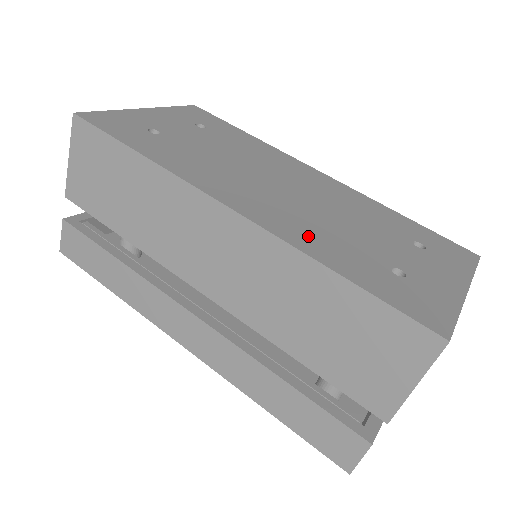
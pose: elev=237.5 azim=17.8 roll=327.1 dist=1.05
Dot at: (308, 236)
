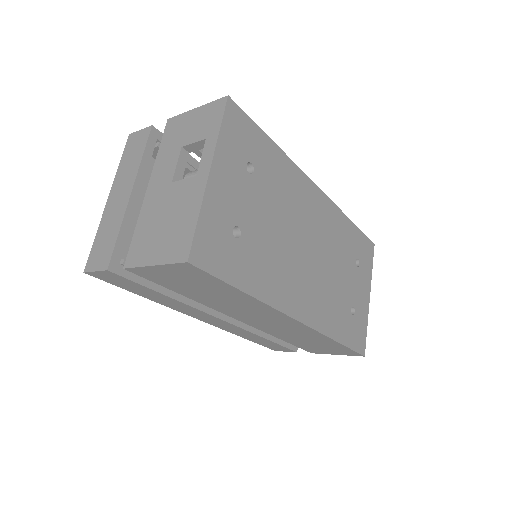
Dot at: (327, 314)
